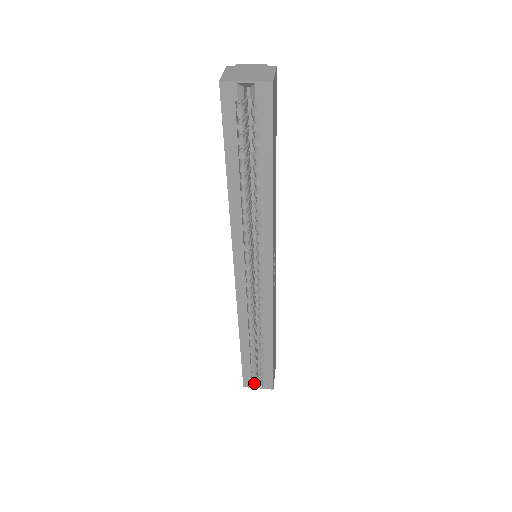
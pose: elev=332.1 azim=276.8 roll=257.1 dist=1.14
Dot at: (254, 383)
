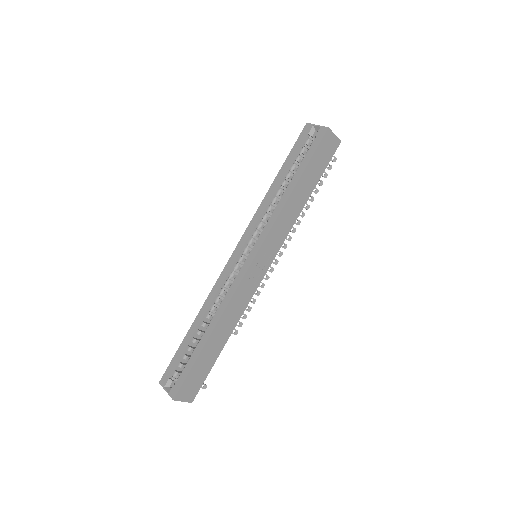
Dot at: (168, 383)
